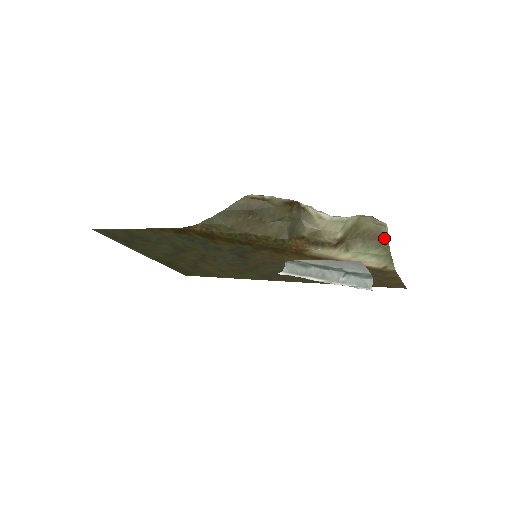
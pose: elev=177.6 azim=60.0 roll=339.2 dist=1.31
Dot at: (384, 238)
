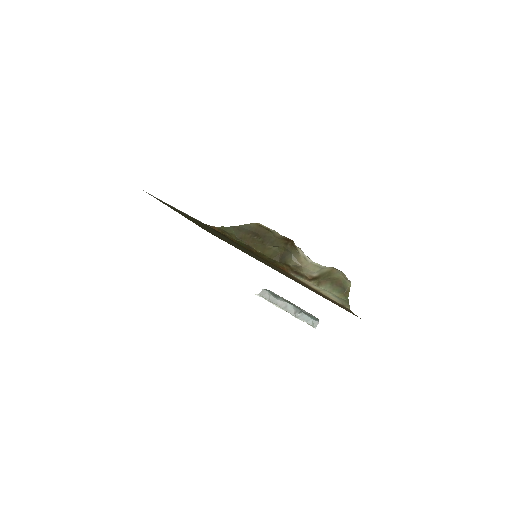
Dot at: (347, 289)
